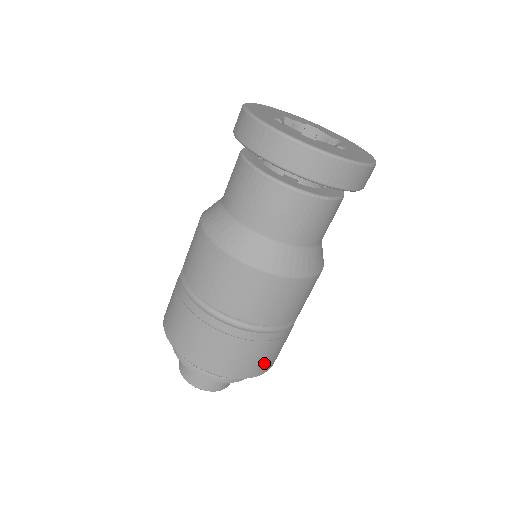
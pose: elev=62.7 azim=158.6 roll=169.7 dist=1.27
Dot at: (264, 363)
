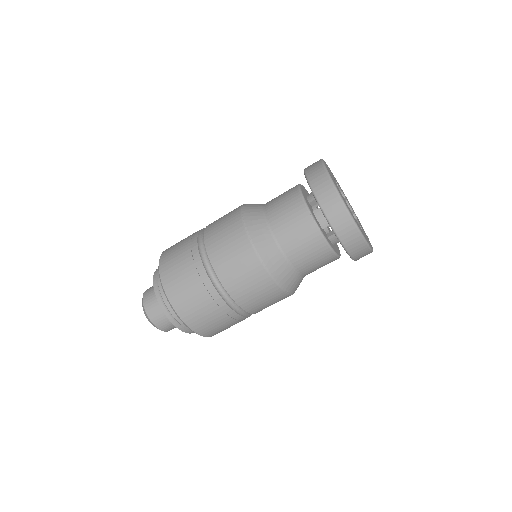
Dot at: (192, 311)
